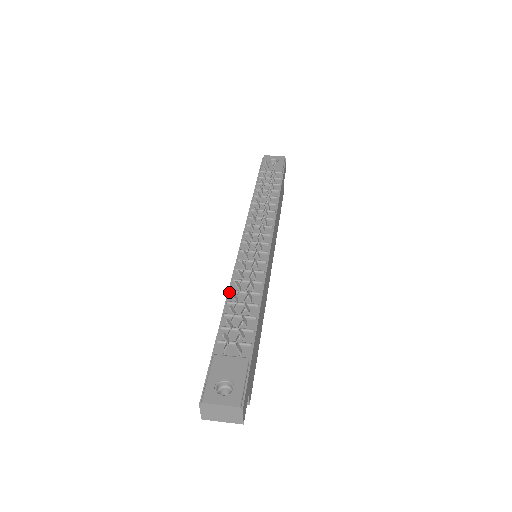
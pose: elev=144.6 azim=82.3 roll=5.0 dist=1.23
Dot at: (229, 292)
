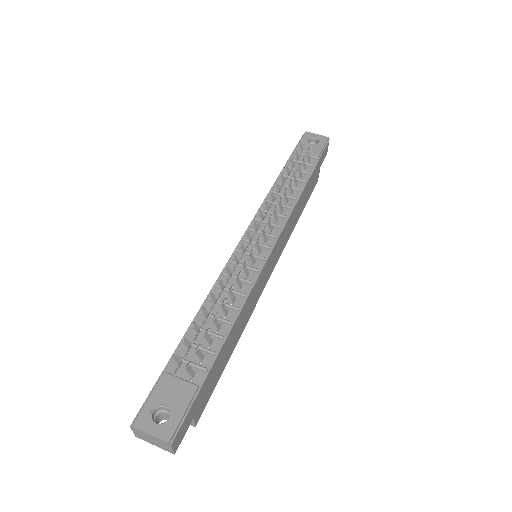
Dot at: (207, 299)
